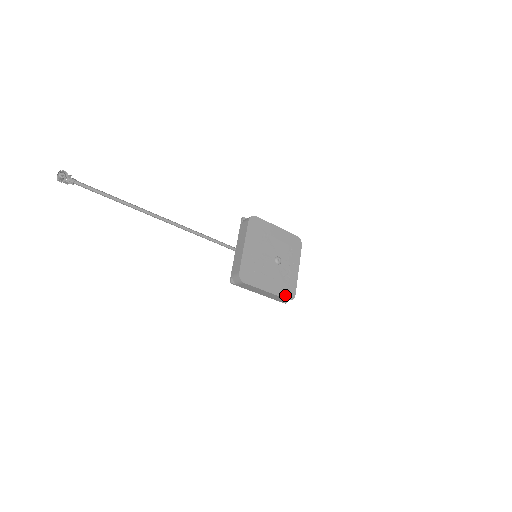
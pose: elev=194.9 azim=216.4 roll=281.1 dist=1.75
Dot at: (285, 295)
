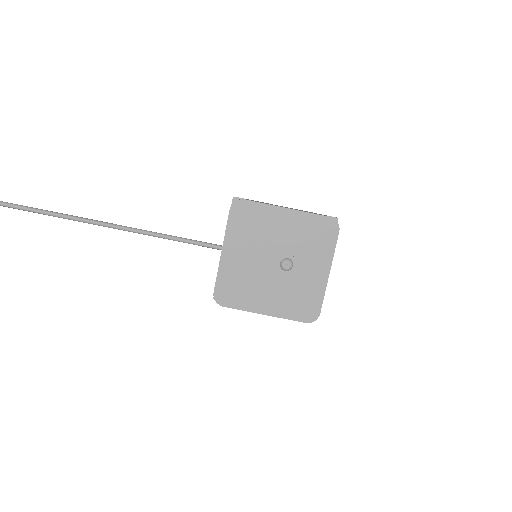
Dot at: (299, 316)
